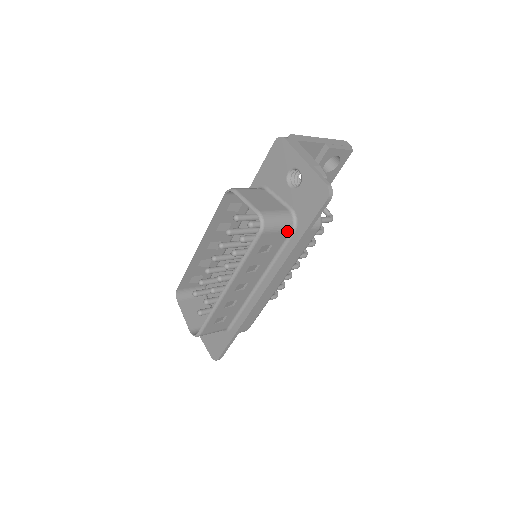
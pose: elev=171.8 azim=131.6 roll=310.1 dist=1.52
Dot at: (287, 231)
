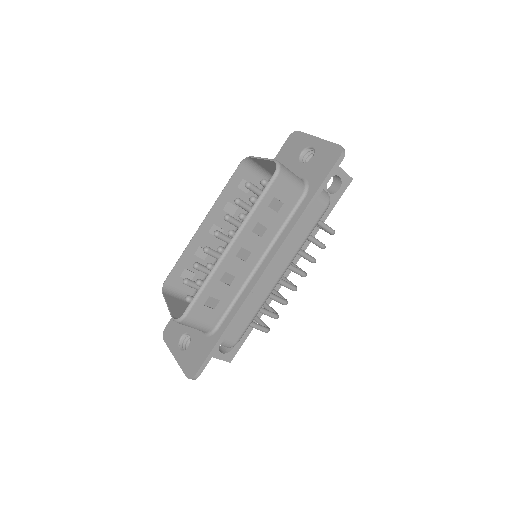
Dot at: (299, 192)
